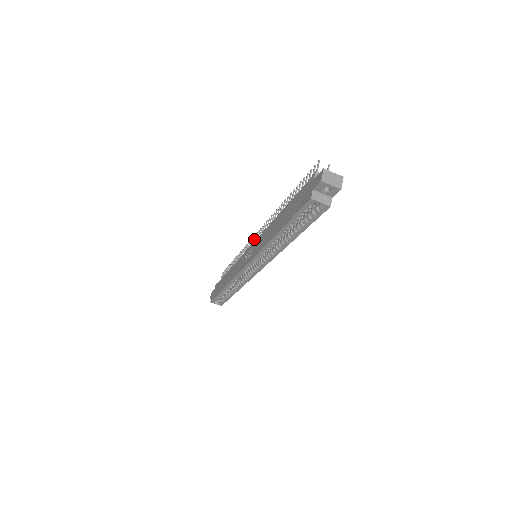
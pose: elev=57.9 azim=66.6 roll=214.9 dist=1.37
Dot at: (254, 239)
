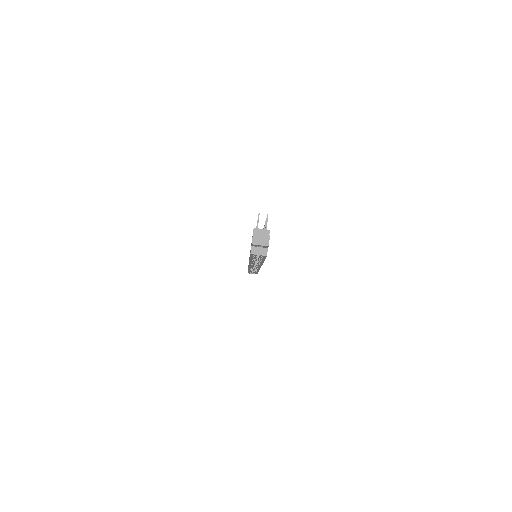
Dot at: occluded
